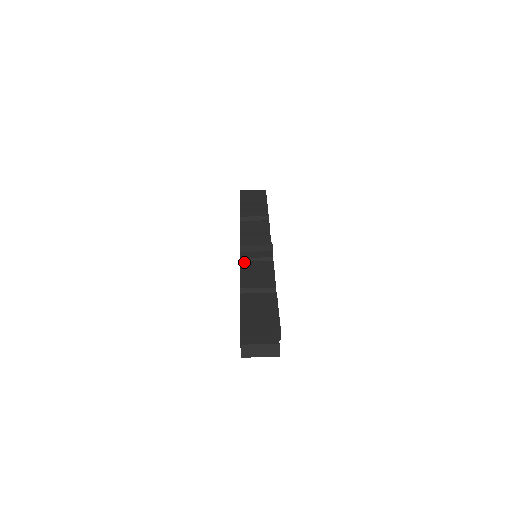
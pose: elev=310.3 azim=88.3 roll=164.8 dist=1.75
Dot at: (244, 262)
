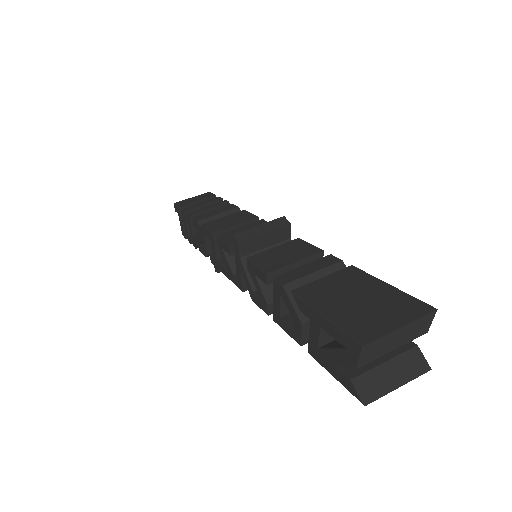
Dot at: (254, 256)
